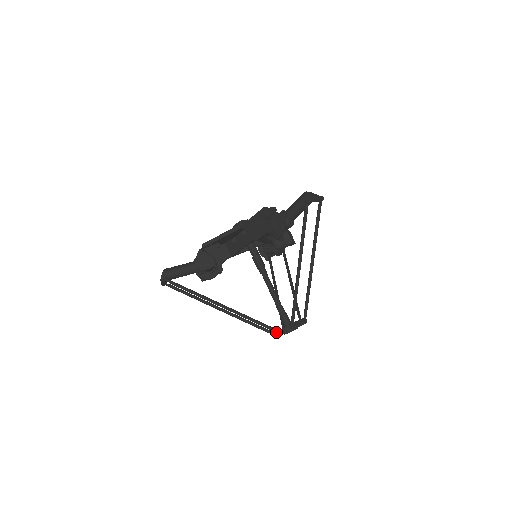
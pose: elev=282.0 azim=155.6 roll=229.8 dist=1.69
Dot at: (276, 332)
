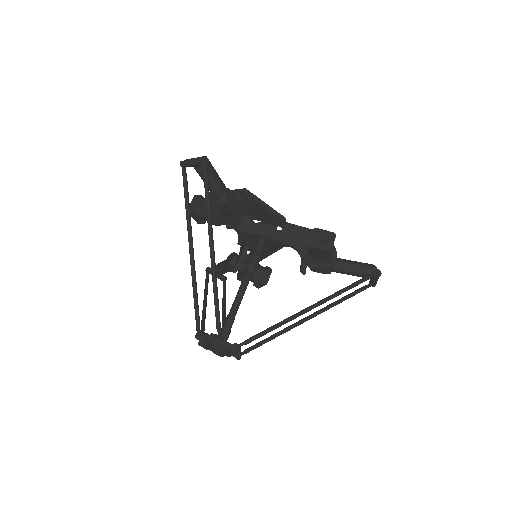
Dot at: (216, 335)
